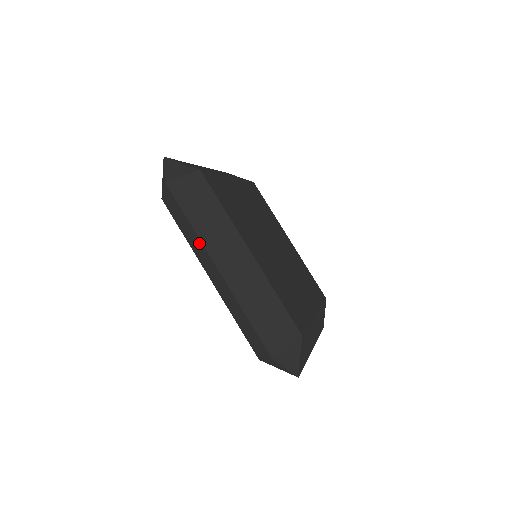
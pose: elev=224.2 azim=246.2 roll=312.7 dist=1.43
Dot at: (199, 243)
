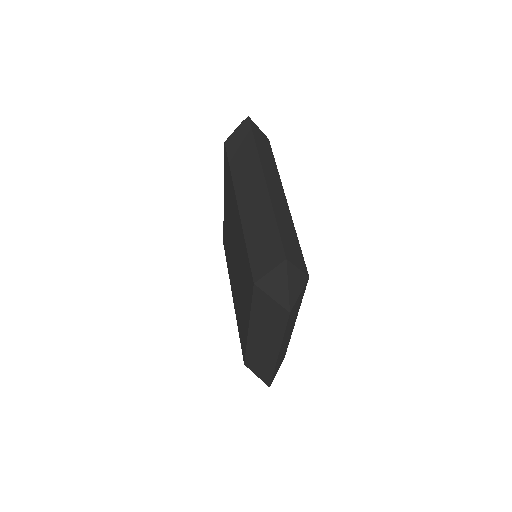
Dot at: (254, 161)
